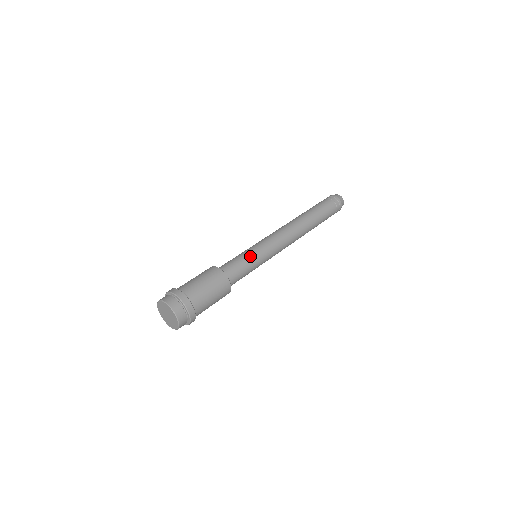
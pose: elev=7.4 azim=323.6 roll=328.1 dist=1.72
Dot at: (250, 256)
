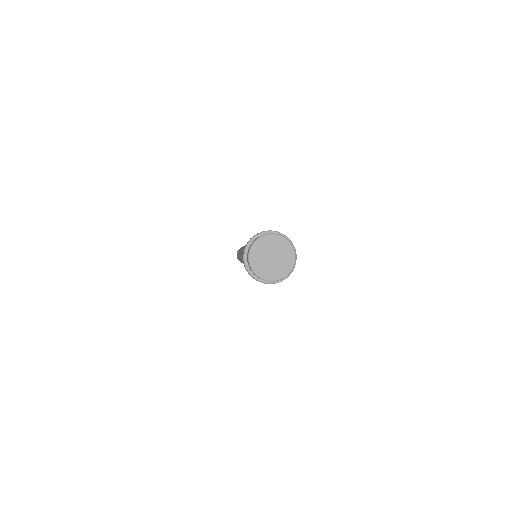
Dot at: occluded
